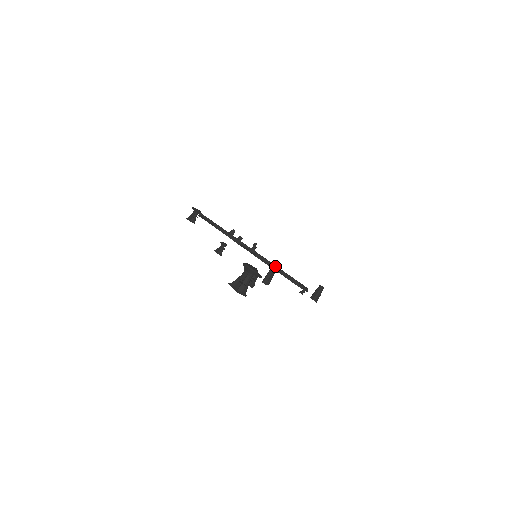
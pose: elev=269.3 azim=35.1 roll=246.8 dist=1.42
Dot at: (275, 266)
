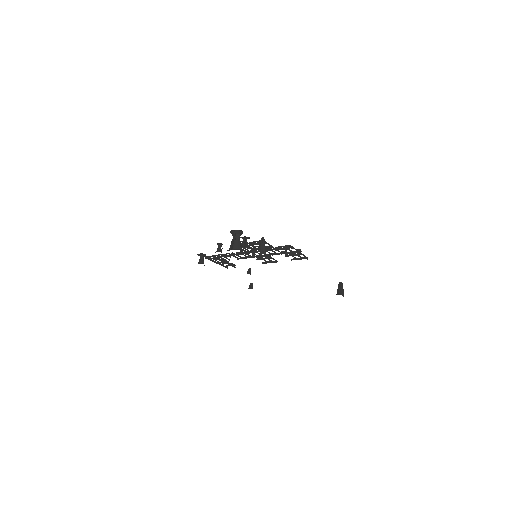
Dot at: (262, 237)
